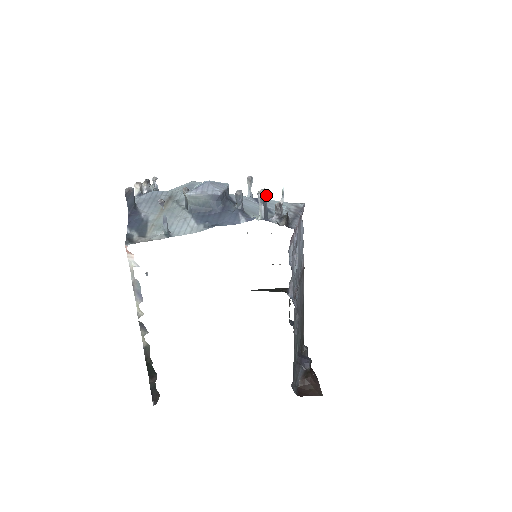
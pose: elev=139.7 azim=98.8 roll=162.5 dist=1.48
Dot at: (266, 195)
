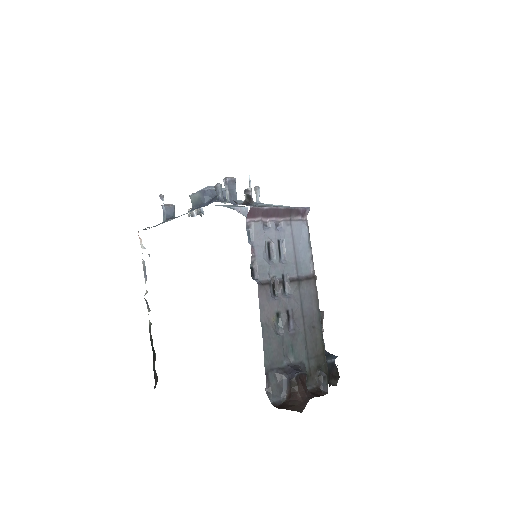
Dot at: (231, 181)
